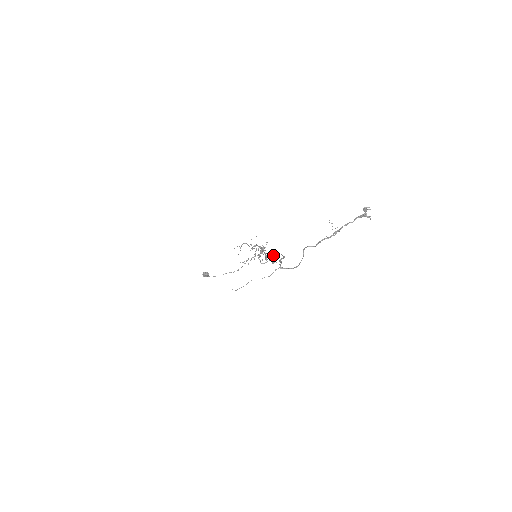
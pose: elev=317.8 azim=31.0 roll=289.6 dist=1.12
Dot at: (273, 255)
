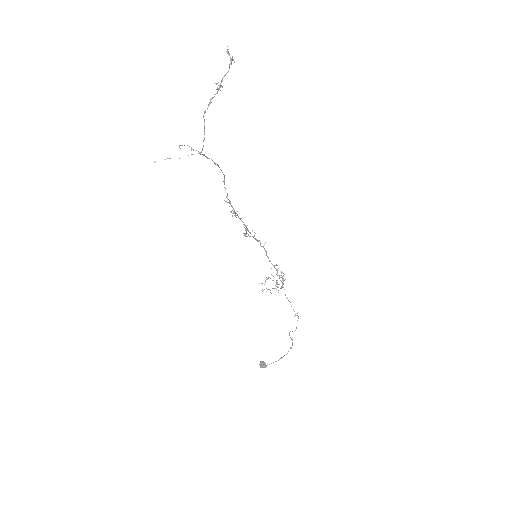
Dot at: (225, 188)
